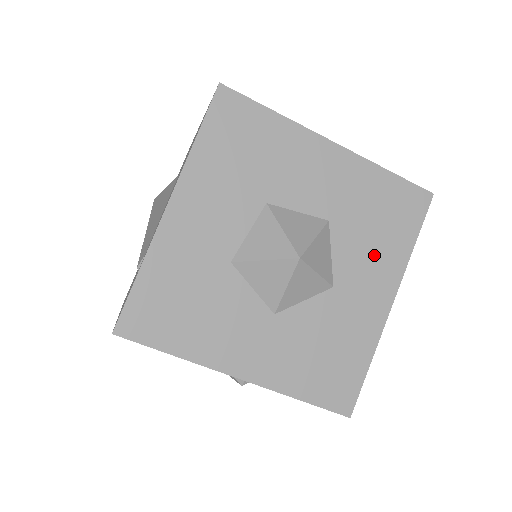
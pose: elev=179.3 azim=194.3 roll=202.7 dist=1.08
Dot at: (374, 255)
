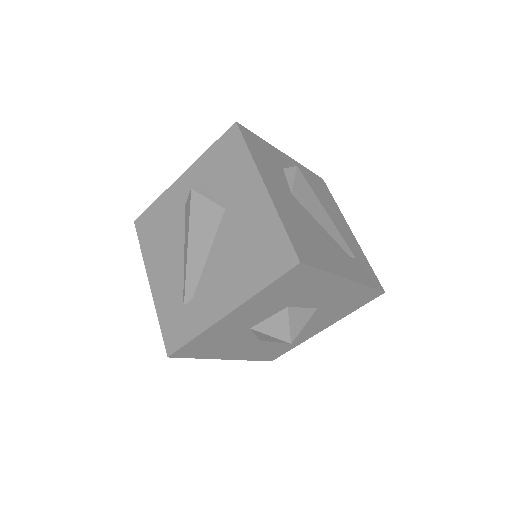
Dot at: (330, 316)
